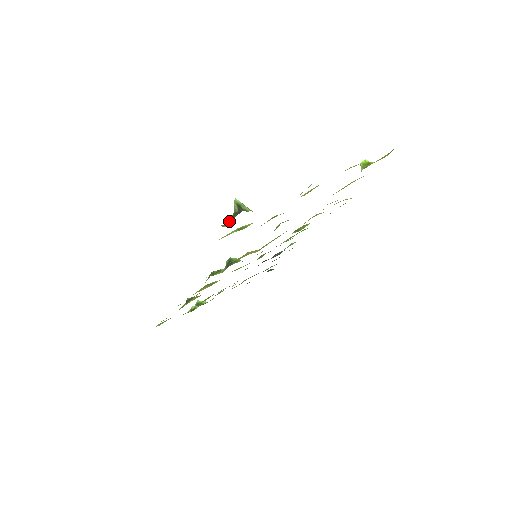
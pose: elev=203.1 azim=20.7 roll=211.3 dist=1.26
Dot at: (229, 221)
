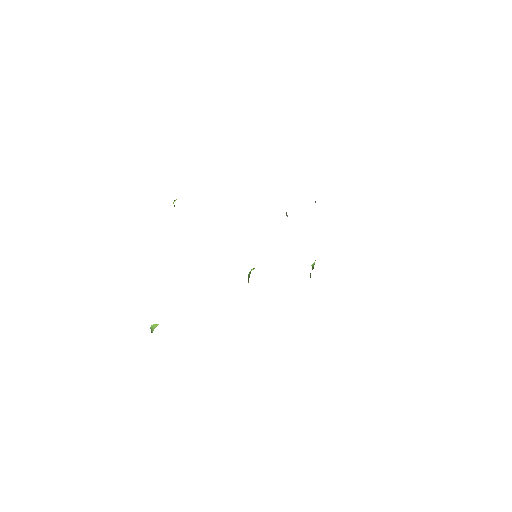
Dot at: occluded
